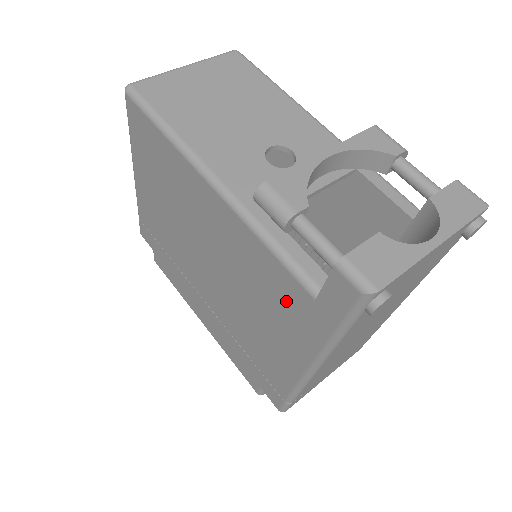
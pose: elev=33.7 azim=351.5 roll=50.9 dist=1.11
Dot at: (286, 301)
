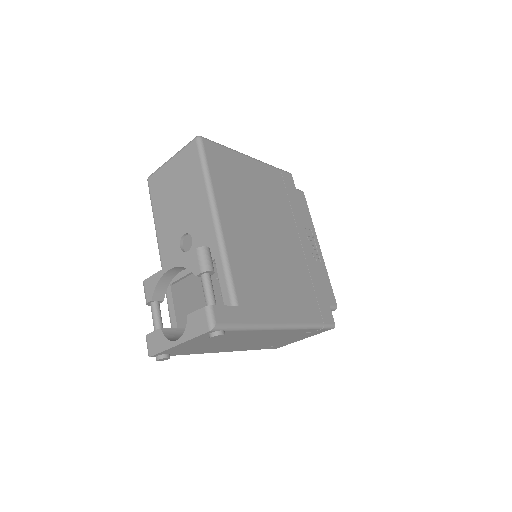
Dot at: occluded
